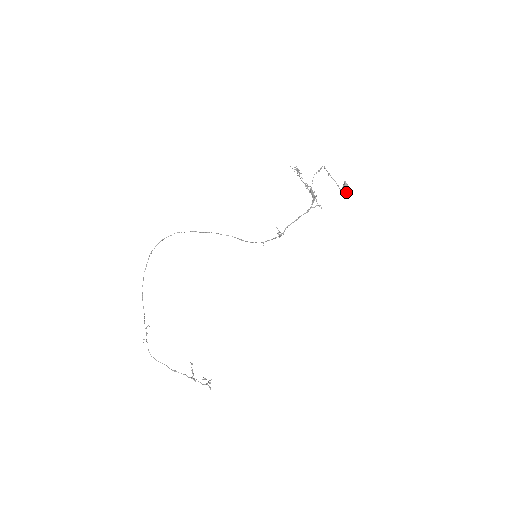
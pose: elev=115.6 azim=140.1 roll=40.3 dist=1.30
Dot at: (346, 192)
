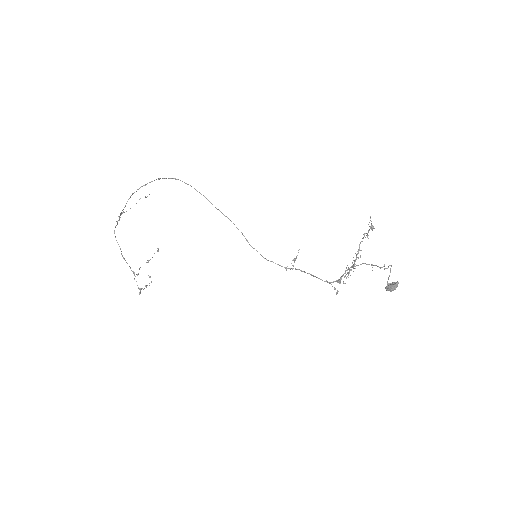
Dot at: (389, 290)
